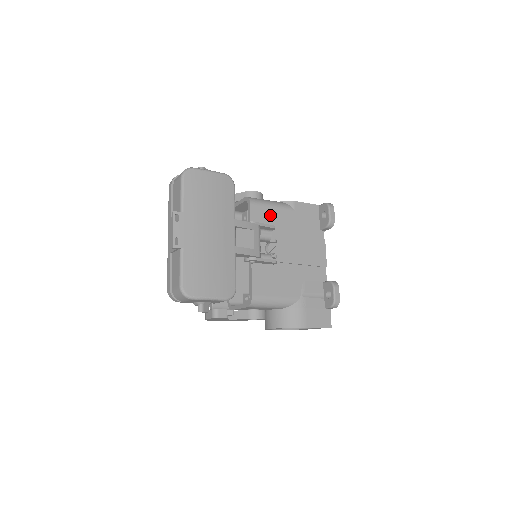
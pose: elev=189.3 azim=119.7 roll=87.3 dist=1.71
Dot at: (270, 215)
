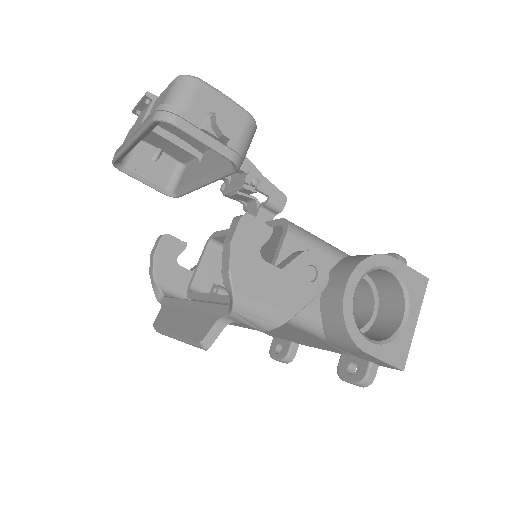
Dot at: occluded
